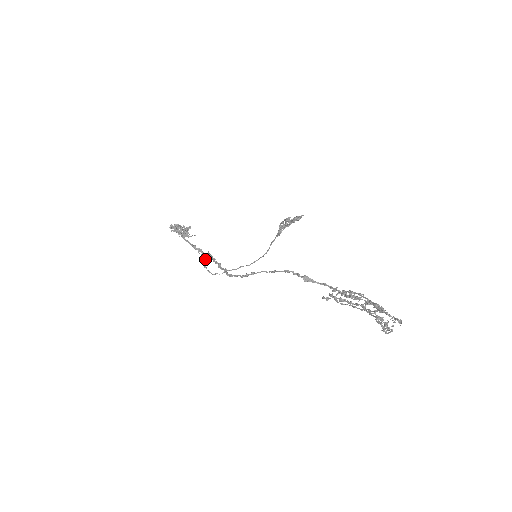
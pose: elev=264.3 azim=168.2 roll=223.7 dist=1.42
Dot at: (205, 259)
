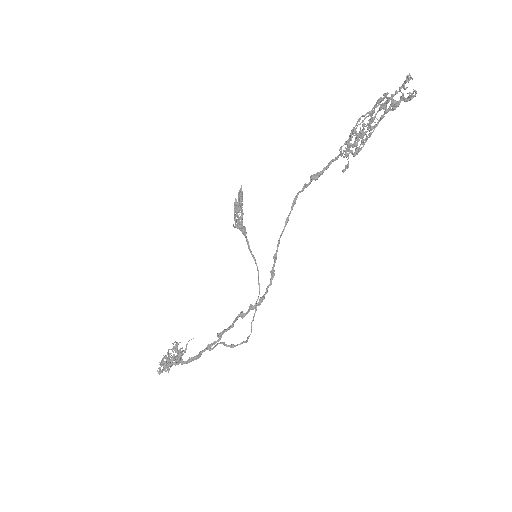
Dot at: (223, 343)
